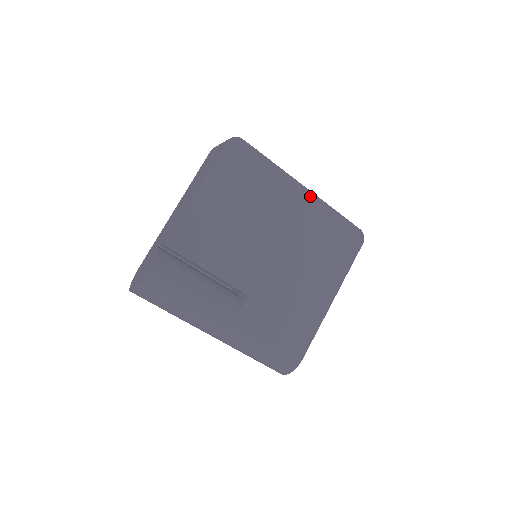
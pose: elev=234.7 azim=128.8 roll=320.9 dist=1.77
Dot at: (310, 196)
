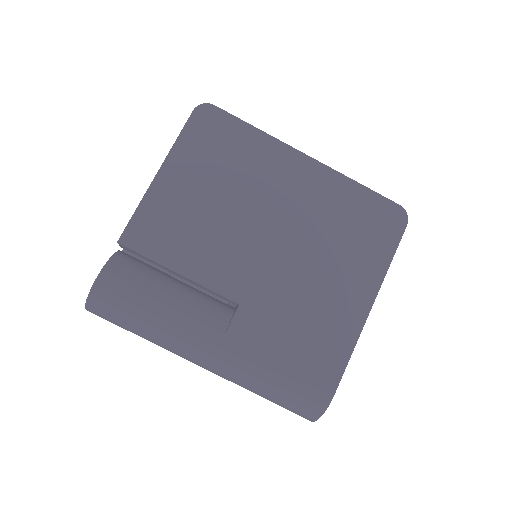
Dot at: (317, 167)
